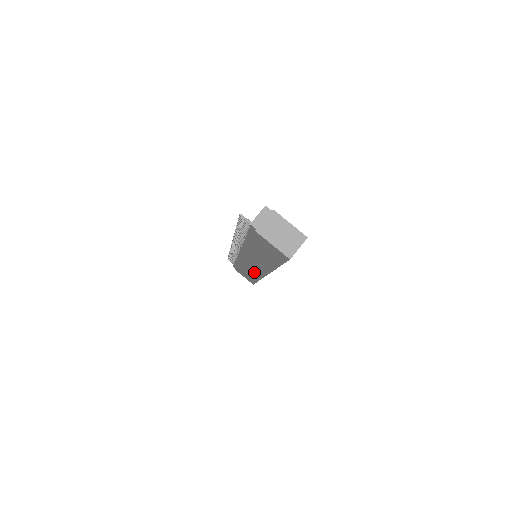
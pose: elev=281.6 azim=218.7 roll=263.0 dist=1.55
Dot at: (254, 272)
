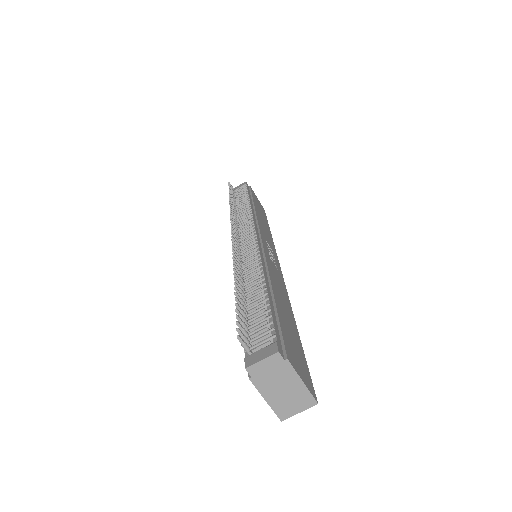
Dot at: occluded
